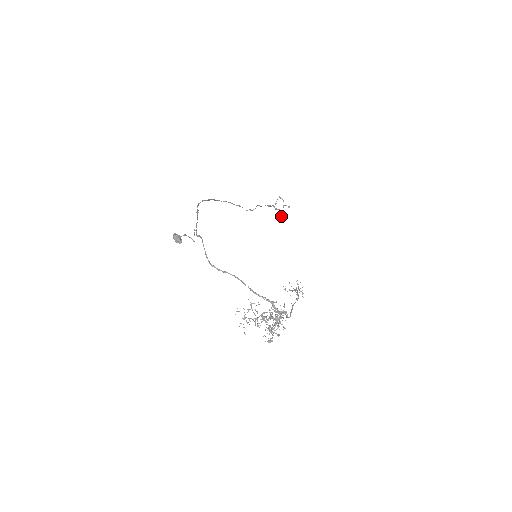
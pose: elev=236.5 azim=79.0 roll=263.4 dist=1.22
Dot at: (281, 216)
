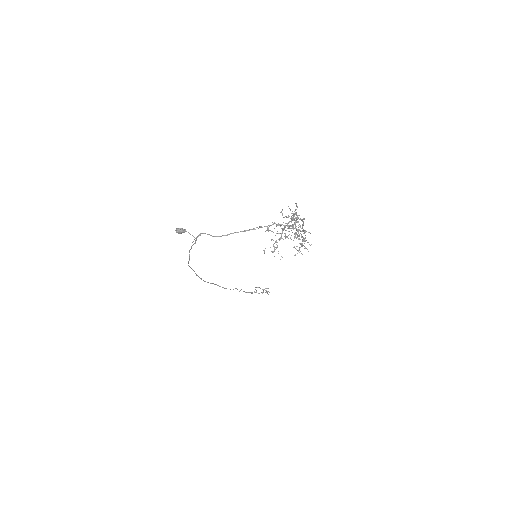
Dot at: occluded
